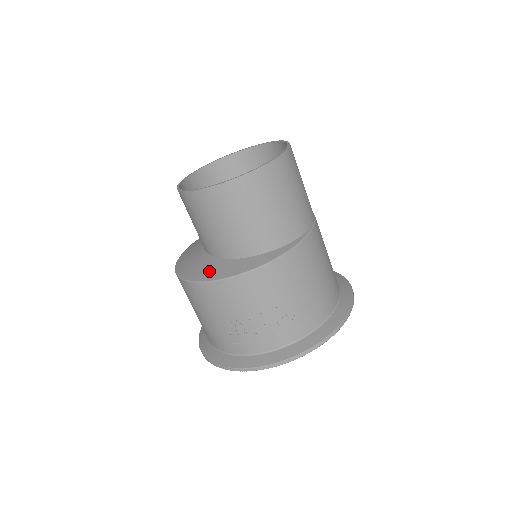
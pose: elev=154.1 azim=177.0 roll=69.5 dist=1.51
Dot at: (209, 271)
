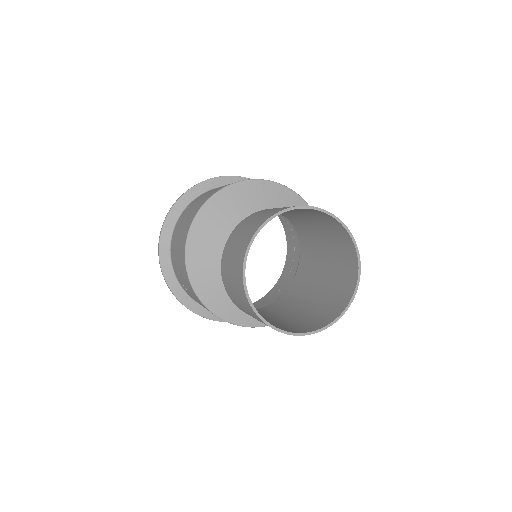
Dot at: (206, 286)
